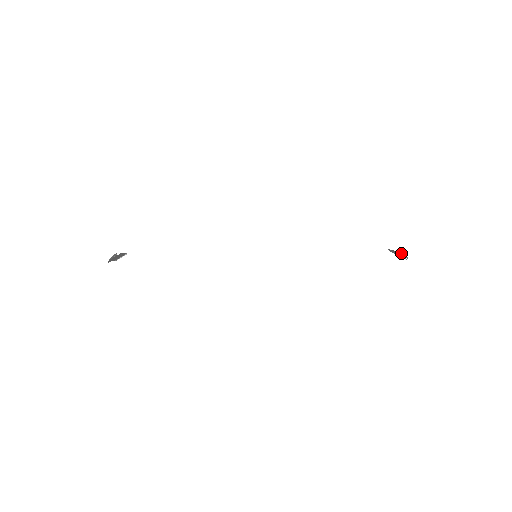
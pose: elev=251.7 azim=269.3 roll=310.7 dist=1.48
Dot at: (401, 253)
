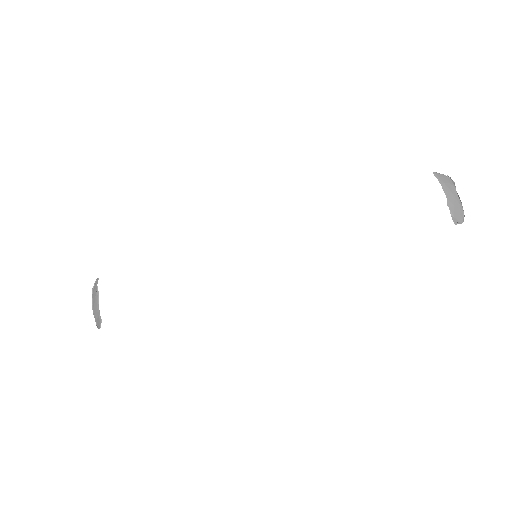
Dot at: (456, 219)
